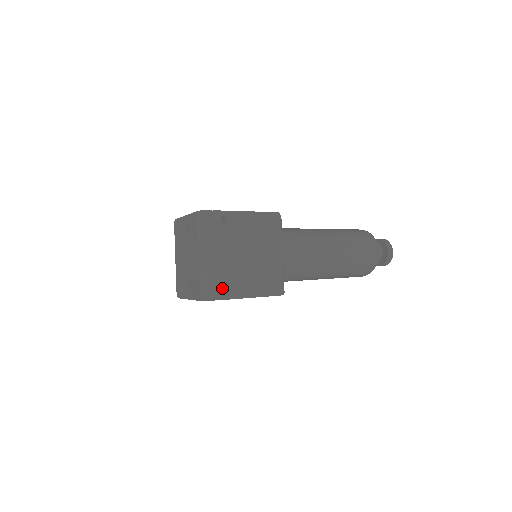
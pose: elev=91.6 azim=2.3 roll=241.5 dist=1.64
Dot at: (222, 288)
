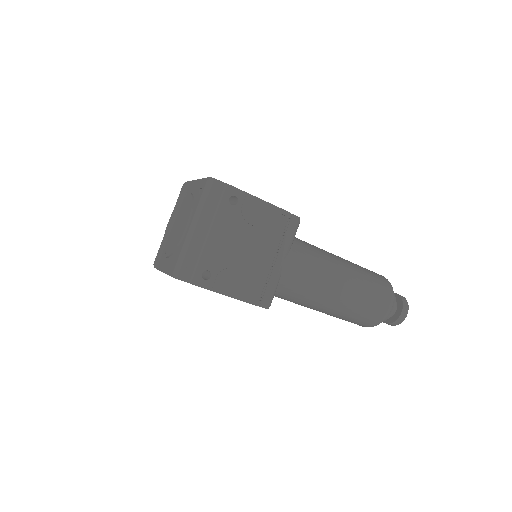
Dot at: (201, 272)
